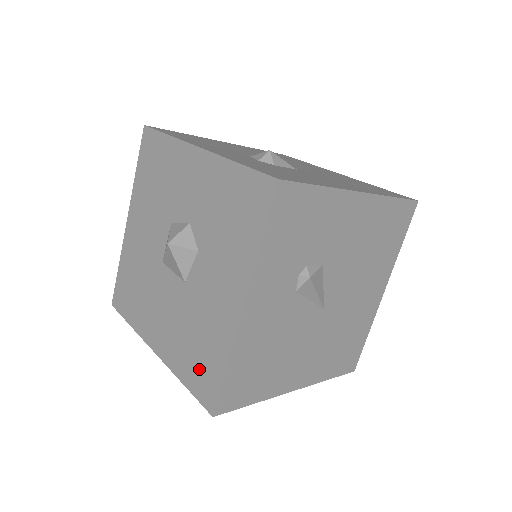
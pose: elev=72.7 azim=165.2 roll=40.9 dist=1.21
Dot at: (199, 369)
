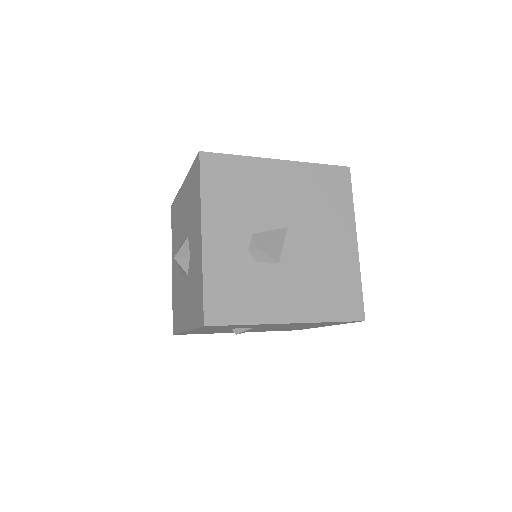
Dot at: (175, 312)
